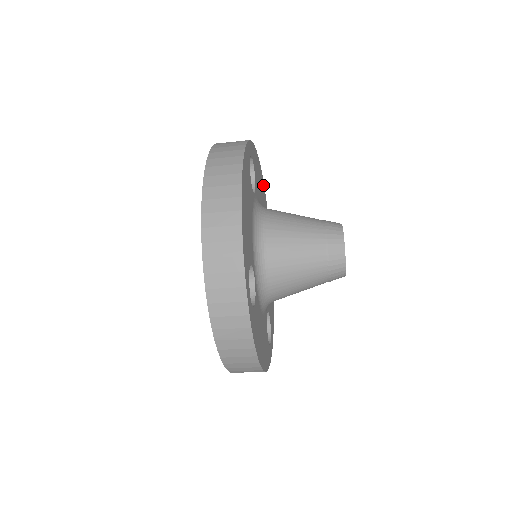
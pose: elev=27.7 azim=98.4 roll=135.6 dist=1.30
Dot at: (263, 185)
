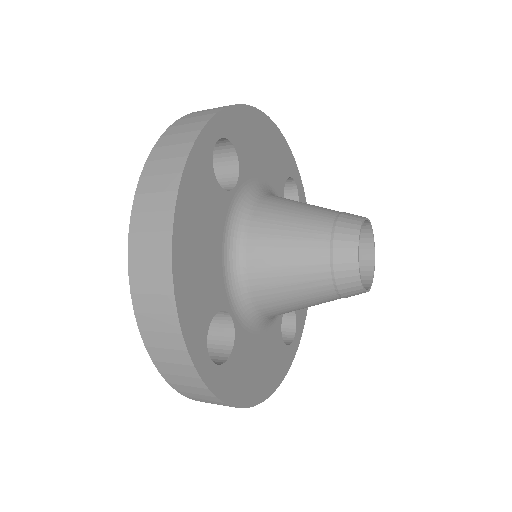
Dot at: (277, 134)
